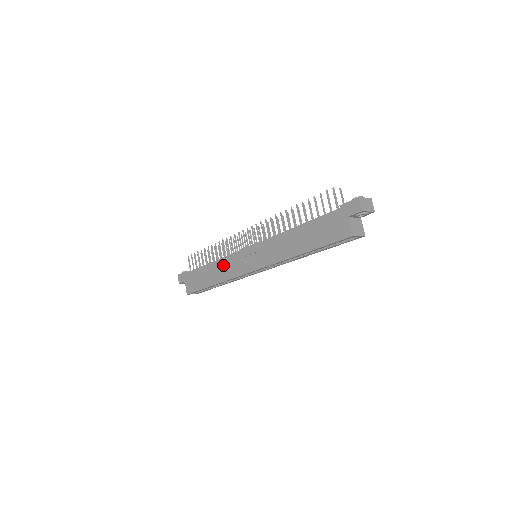
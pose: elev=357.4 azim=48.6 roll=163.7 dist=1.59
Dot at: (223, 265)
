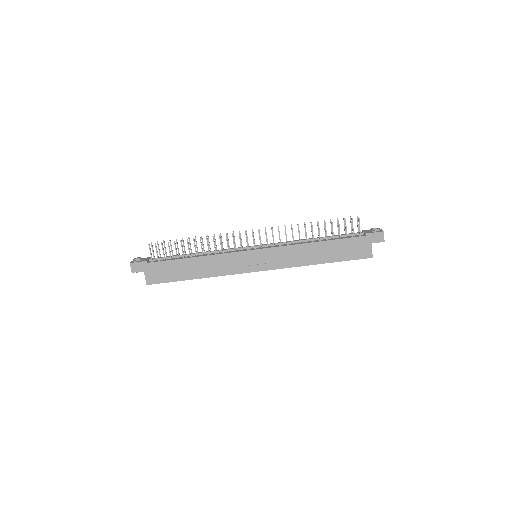
Dot at: (215, 261)
